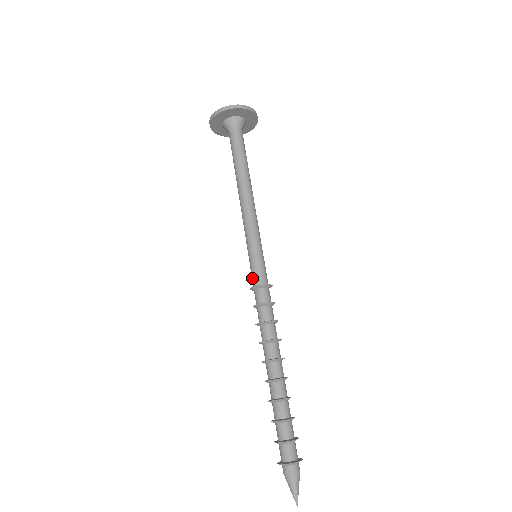
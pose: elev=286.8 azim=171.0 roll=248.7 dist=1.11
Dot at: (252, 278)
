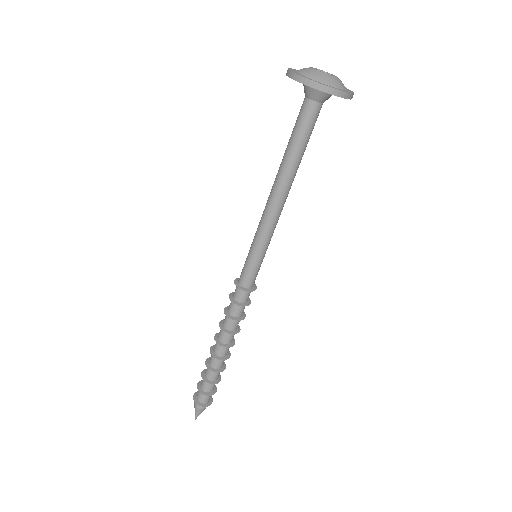
Dot at: (241, 275)
